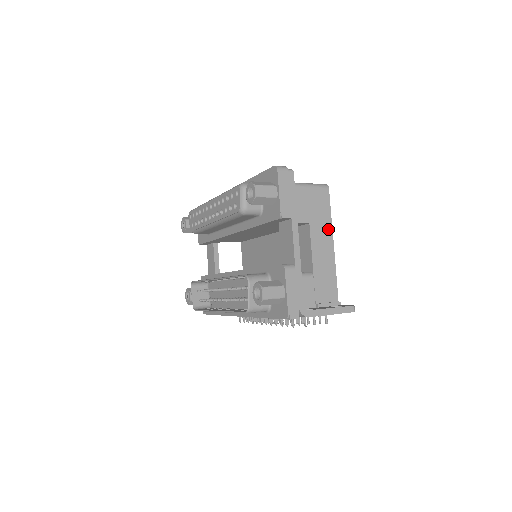
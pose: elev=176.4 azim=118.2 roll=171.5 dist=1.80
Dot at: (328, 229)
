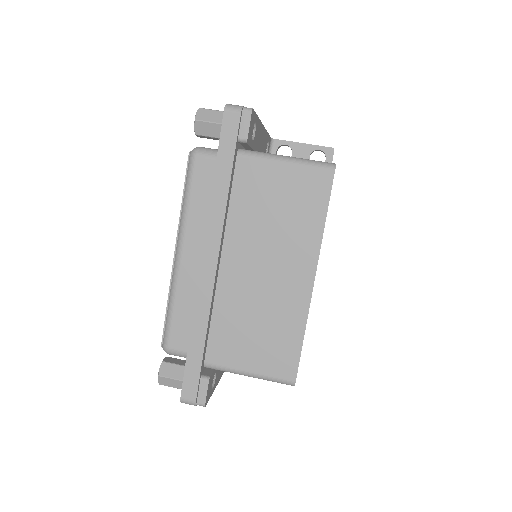
Dot at: occluded
